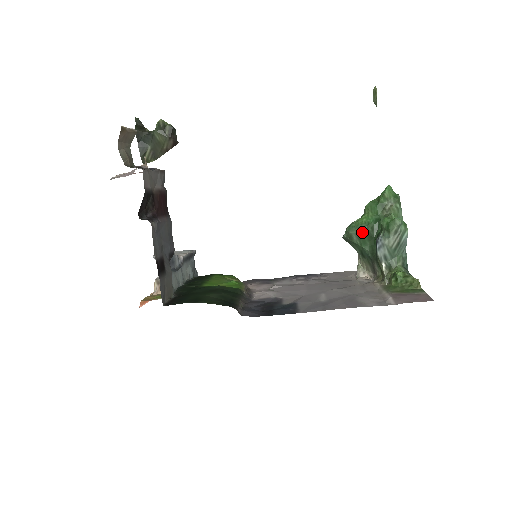
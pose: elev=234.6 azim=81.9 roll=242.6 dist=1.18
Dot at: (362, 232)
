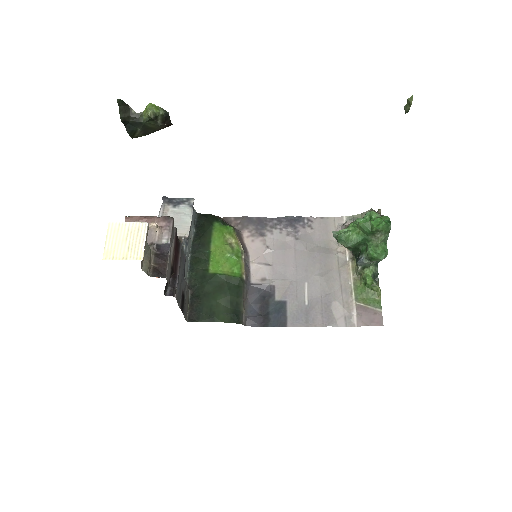
Dot at: (350, 247)
